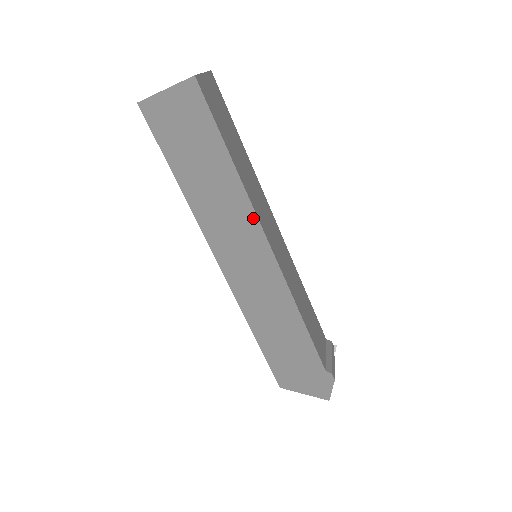
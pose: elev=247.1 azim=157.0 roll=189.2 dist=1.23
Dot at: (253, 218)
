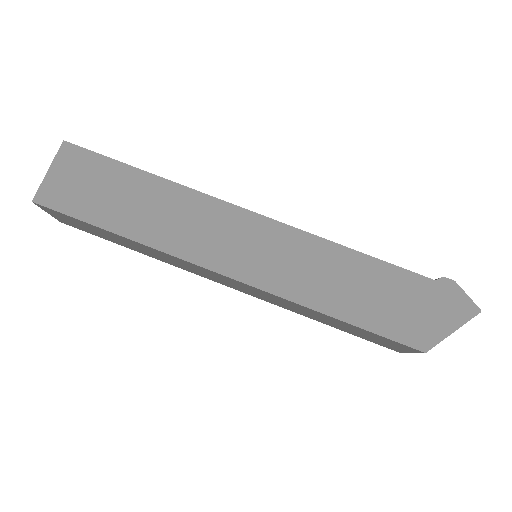
Dot at: (211, 201)
